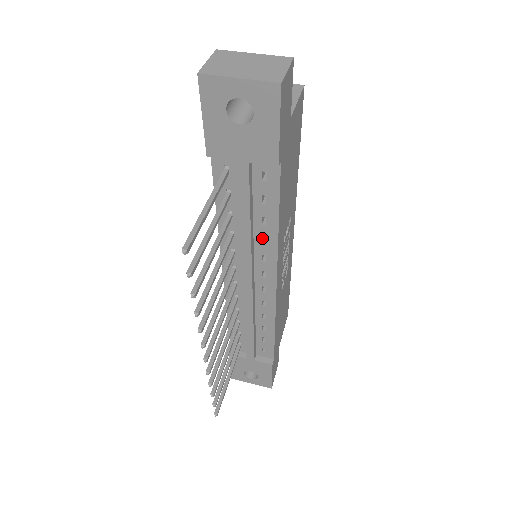
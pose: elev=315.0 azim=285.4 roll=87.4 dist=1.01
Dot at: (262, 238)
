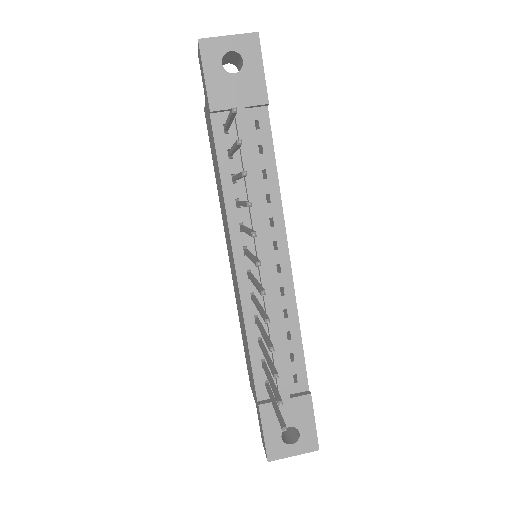
Dot at: (265, 198)
